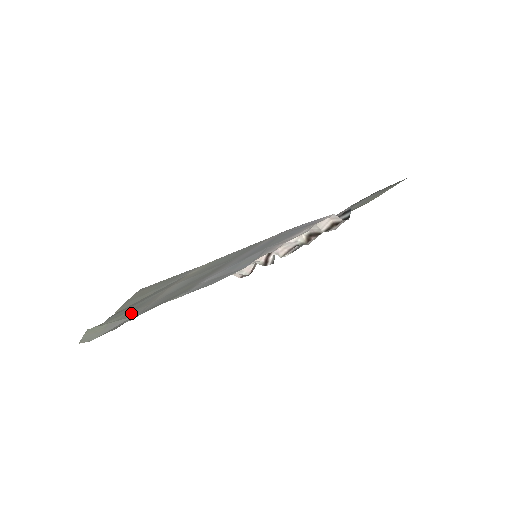
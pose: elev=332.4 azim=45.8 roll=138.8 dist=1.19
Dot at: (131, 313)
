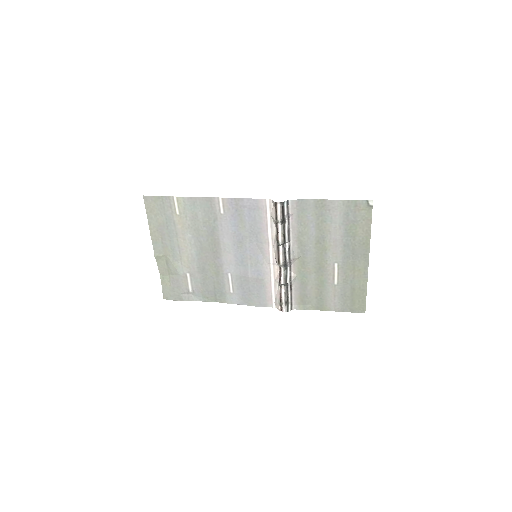
Dot at: (175, 264)
